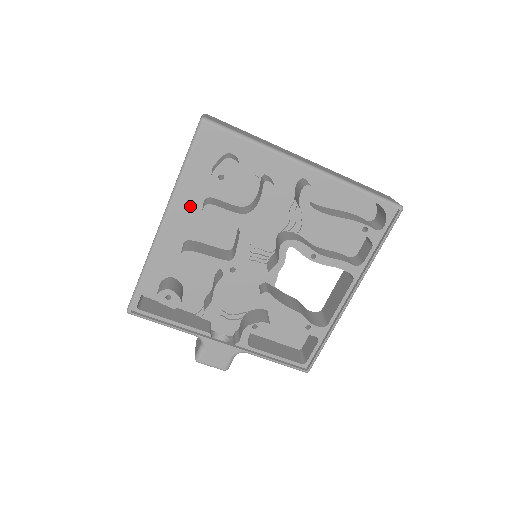
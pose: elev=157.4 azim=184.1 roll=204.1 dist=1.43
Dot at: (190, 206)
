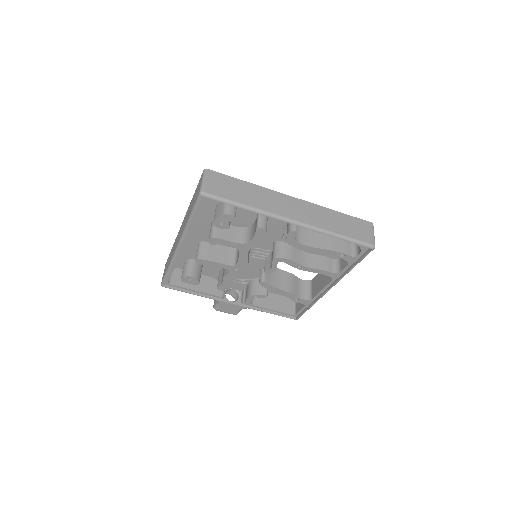
Dot at: (201, 223)
